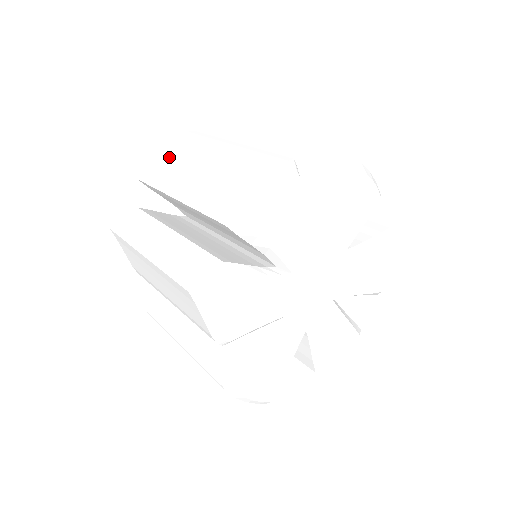
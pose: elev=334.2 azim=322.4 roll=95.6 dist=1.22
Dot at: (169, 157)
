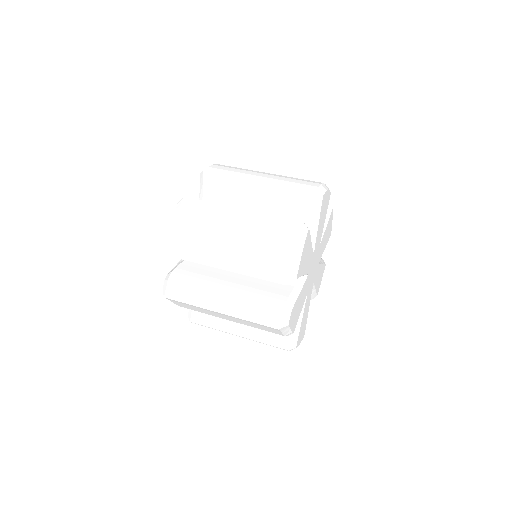
Dot at: (188, 232)
